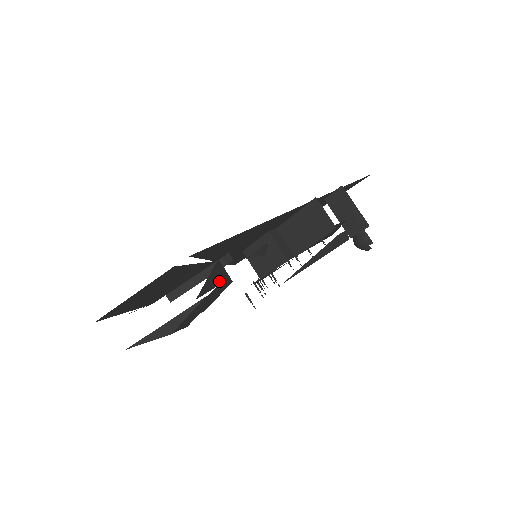
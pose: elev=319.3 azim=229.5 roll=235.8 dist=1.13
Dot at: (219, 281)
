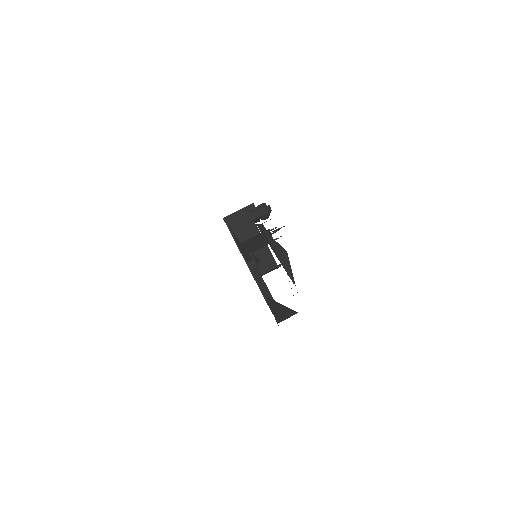
Dot at: occluded
